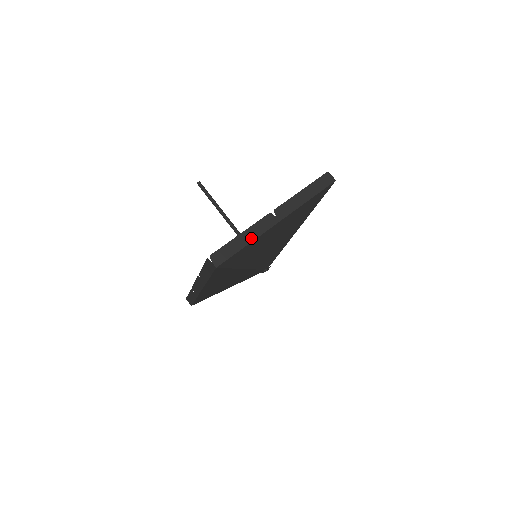
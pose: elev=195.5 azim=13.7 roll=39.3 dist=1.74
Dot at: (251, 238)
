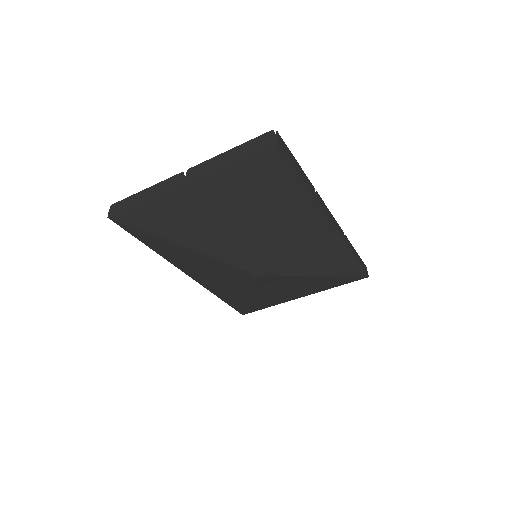
Dot at: (150, 195)
